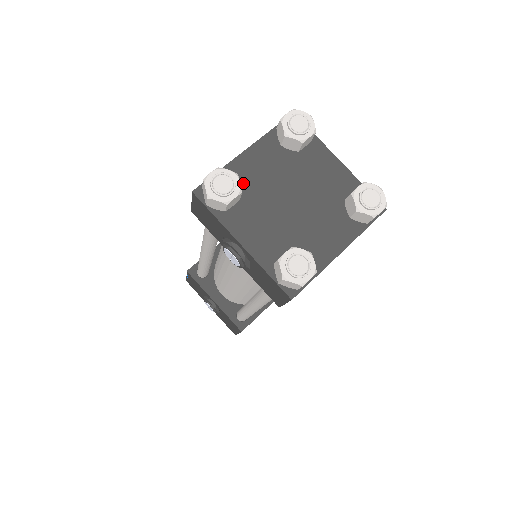
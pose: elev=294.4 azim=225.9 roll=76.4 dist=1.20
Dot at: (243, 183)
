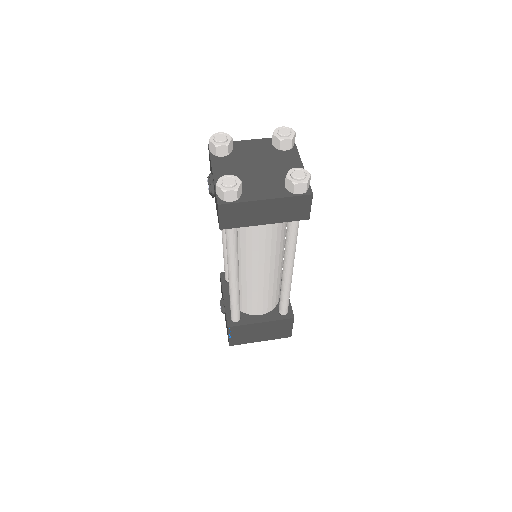
Dot at: (237, 151)
